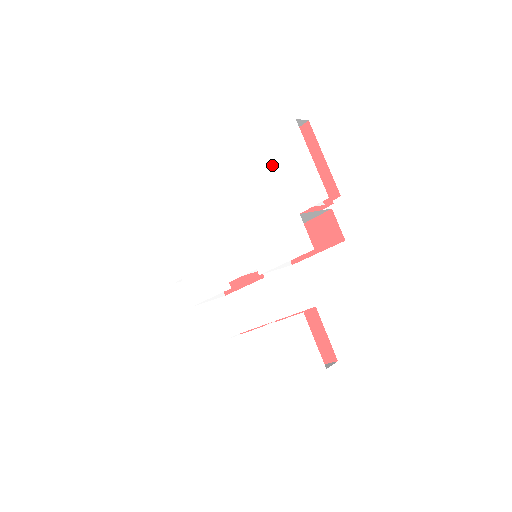
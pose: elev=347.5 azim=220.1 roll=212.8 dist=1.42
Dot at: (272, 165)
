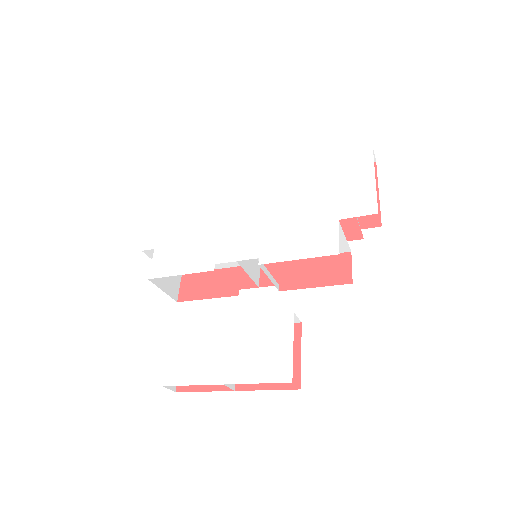
Dot at: (329, 174)
